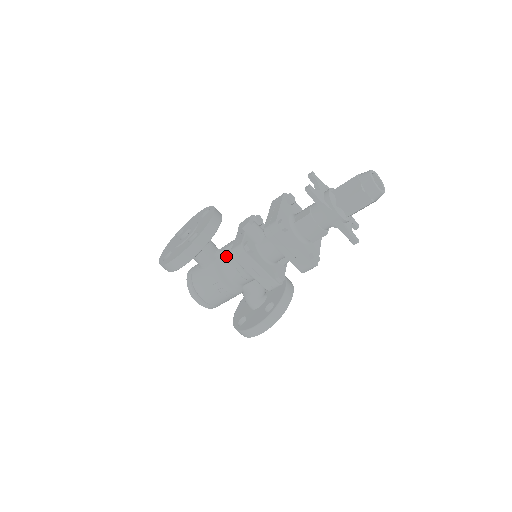
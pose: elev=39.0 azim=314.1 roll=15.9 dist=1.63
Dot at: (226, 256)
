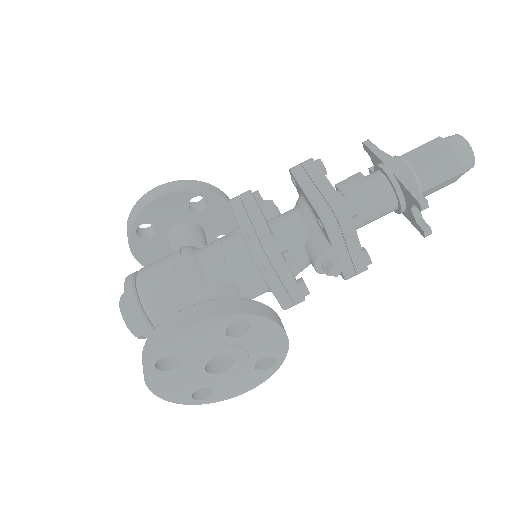
Dot at: occluded
